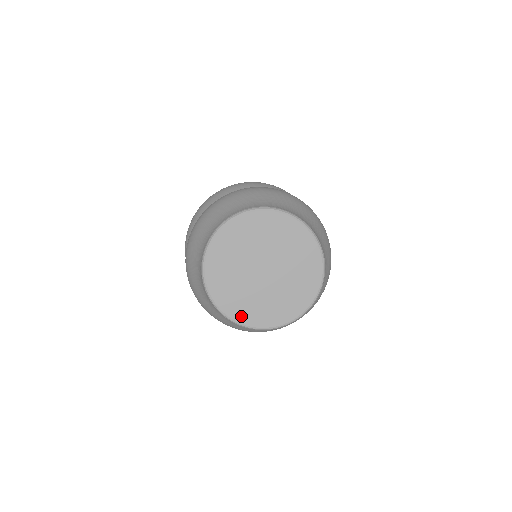
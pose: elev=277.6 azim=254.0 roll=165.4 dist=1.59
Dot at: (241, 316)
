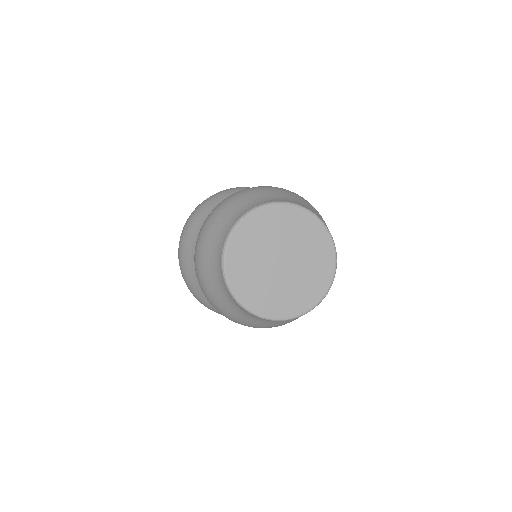
Dot at: (277, 312)
